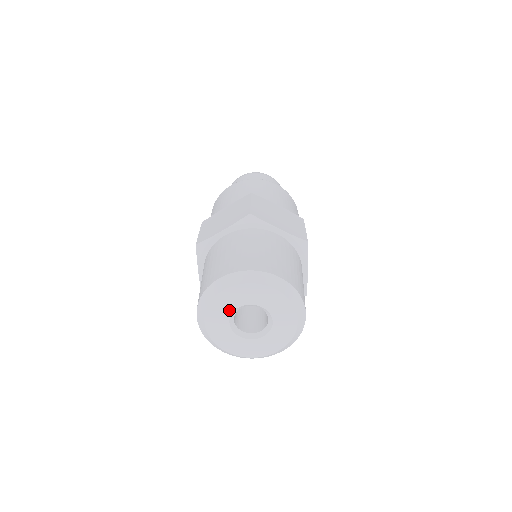
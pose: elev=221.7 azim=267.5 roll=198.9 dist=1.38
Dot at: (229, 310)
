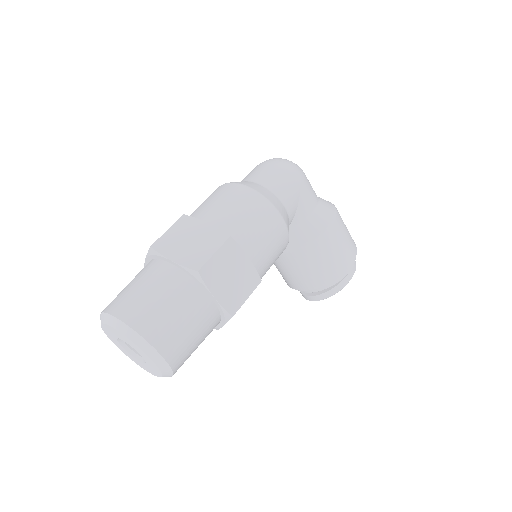
Dot at: (115, 339)
